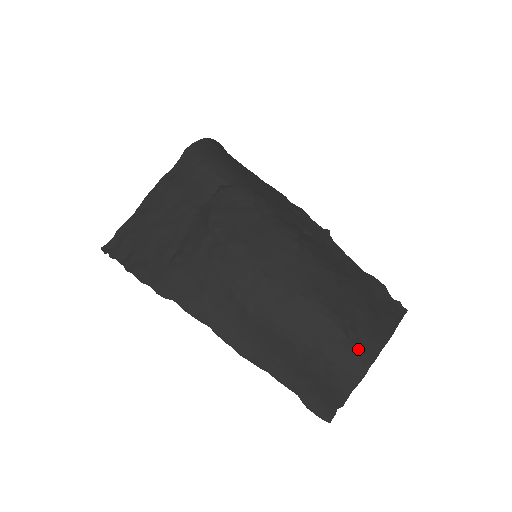
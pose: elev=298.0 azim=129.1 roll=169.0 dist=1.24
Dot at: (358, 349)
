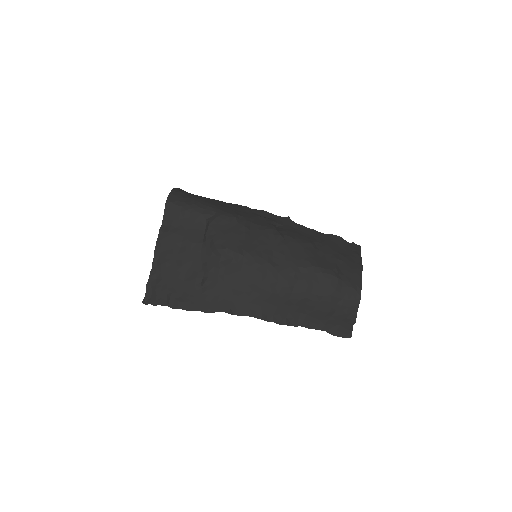
Dot at: (350, 283)
